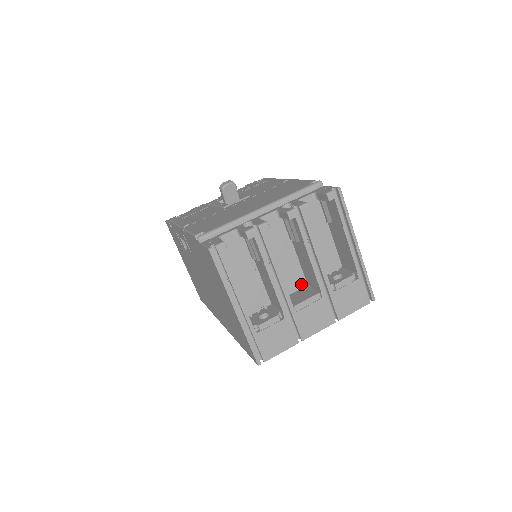
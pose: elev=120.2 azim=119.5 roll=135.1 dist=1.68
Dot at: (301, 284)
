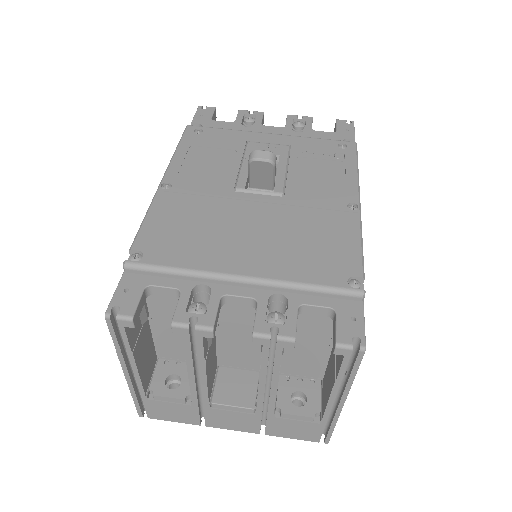
Dot at: (253, 367)
